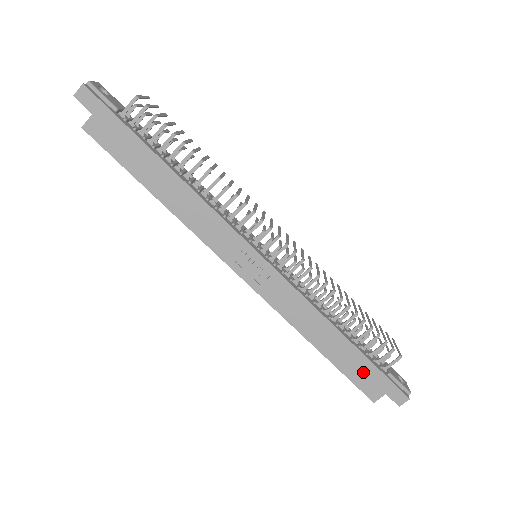
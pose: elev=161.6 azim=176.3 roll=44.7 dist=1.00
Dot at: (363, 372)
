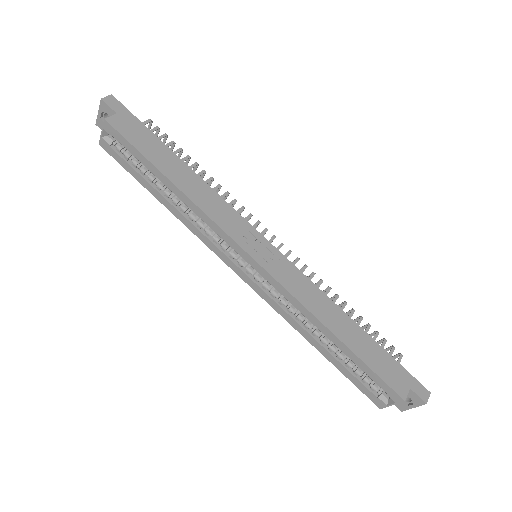
Dot at: (383, 363)
